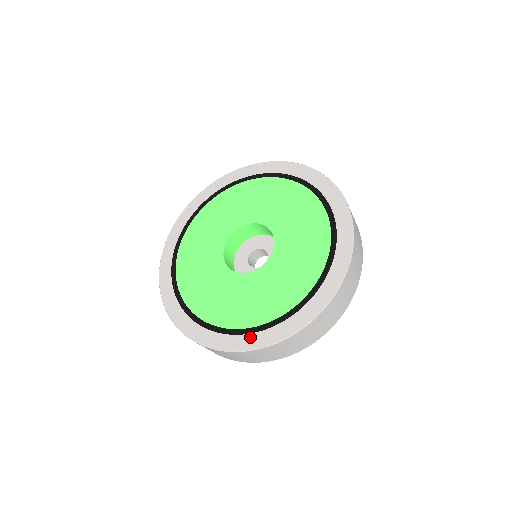
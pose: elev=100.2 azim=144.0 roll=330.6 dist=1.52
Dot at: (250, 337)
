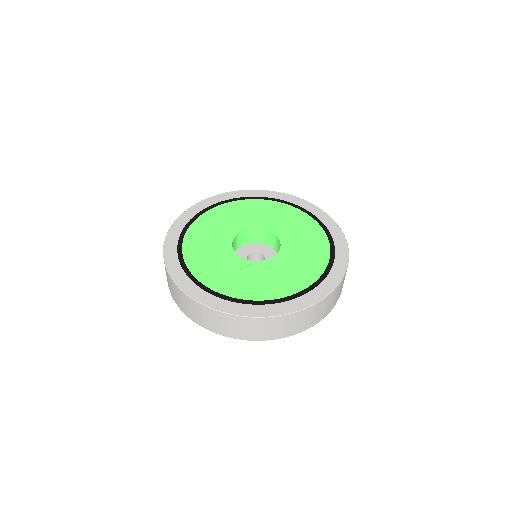
Dot at: (188, 281)
